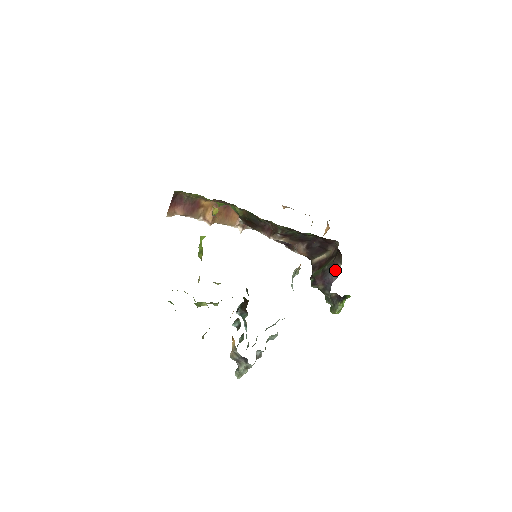
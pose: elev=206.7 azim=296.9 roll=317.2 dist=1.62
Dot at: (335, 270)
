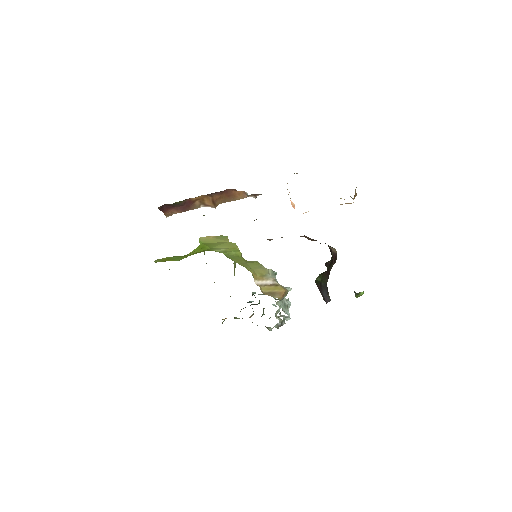
Dot at: (327, 295)
